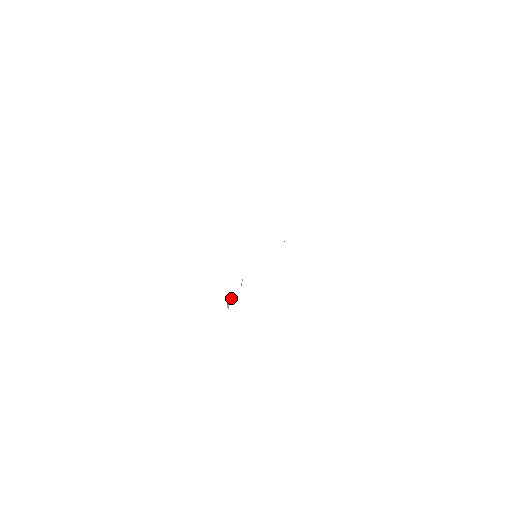
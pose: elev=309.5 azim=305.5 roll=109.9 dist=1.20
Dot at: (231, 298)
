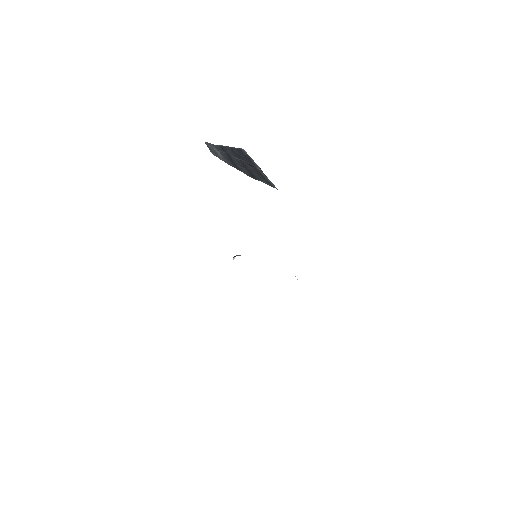
Dot at: (239, 255)
